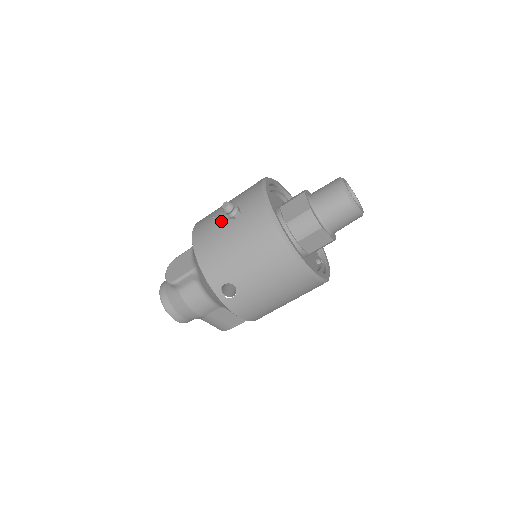
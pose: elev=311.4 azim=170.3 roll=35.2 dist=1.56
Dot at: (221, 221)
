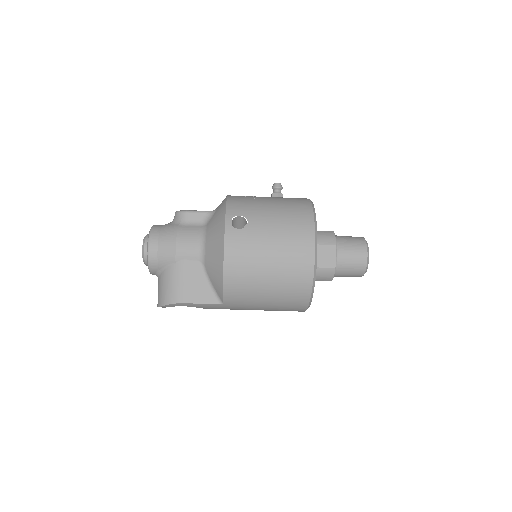
Dot at: occluded
